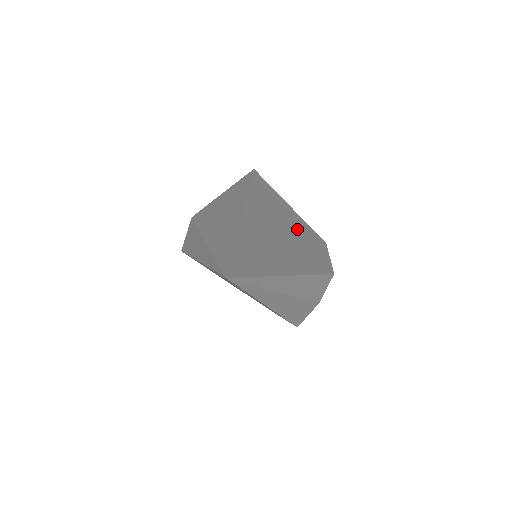
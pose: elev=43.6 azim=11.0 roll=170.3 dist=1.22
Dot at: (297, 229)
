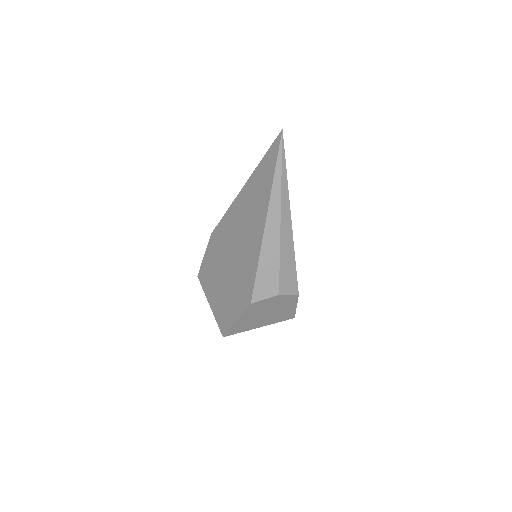
Dot at: occluded
